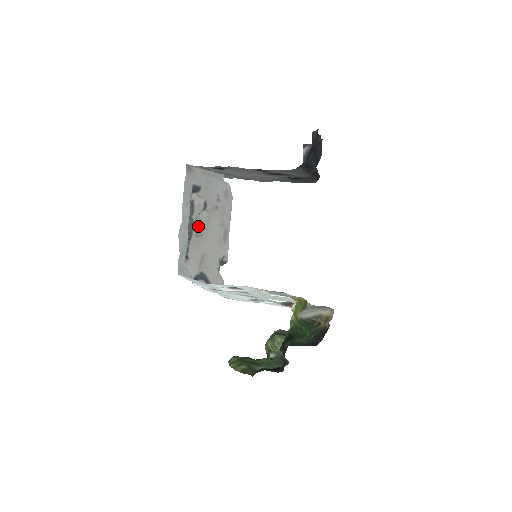
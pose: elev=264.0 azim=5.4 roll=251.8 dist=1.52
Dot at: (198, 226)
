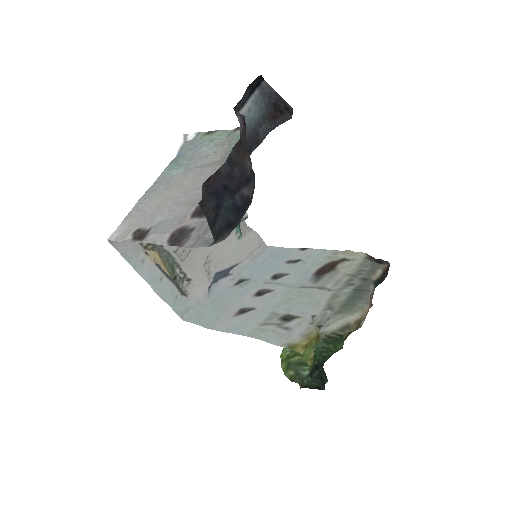
Dot at: (177, 252)
